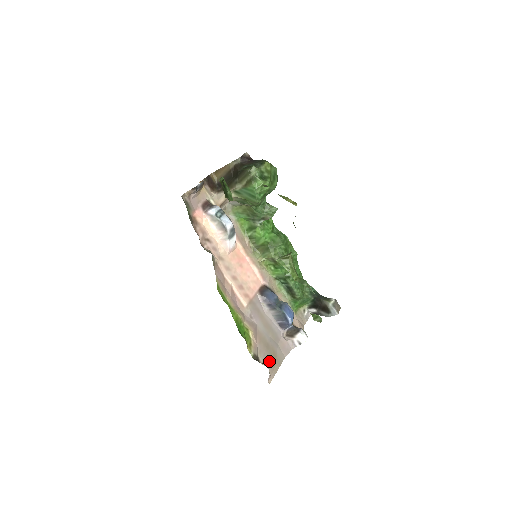
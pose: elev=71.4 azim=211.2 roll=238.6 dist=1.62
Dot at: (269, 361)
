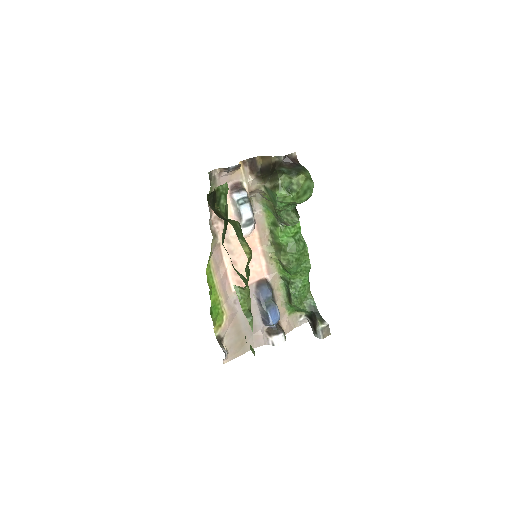
Dot at: (234, 345)
